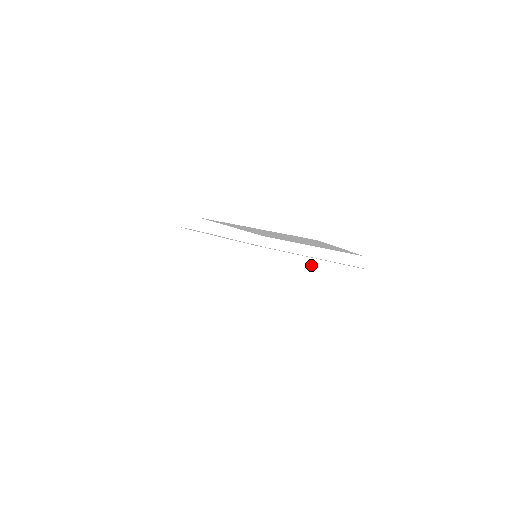
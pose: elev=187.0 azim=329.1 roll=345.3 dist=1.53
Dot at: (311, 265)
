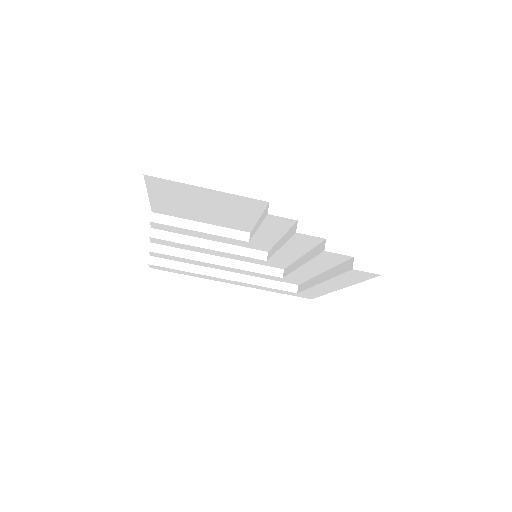
Dot at: (281, 244)
